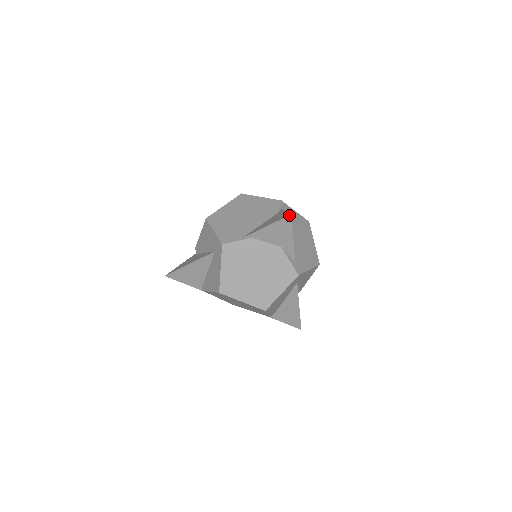
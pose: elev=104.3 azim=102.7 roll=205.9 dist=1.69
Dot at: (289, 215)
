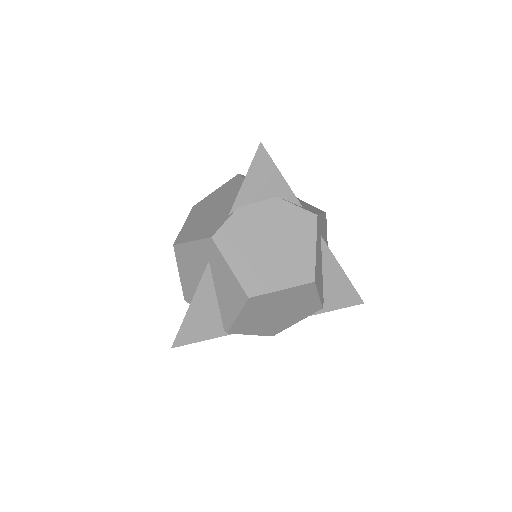
Dot at: (259, 144)
